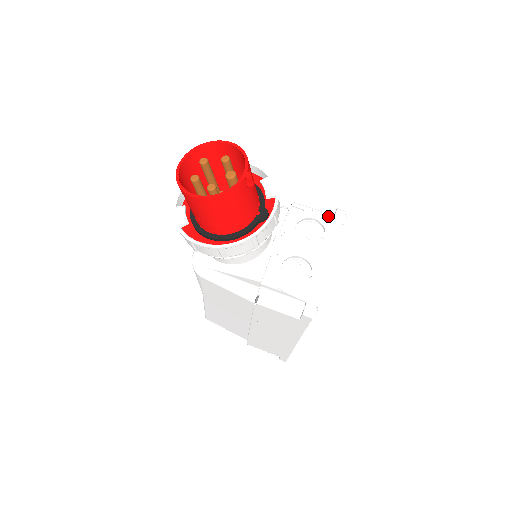
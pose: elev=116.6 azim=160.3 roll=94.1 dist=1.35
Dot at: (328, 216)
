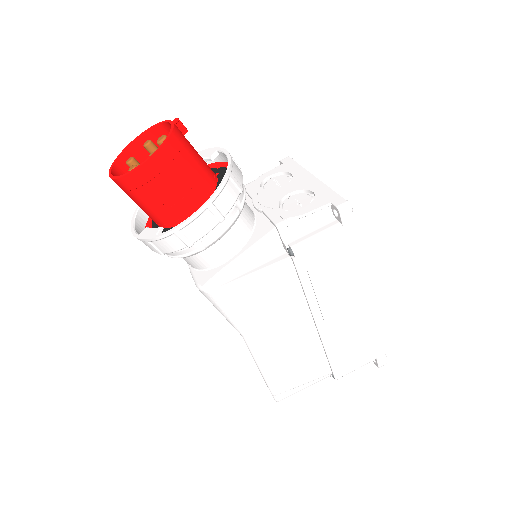
Dot at: (278, 167)
